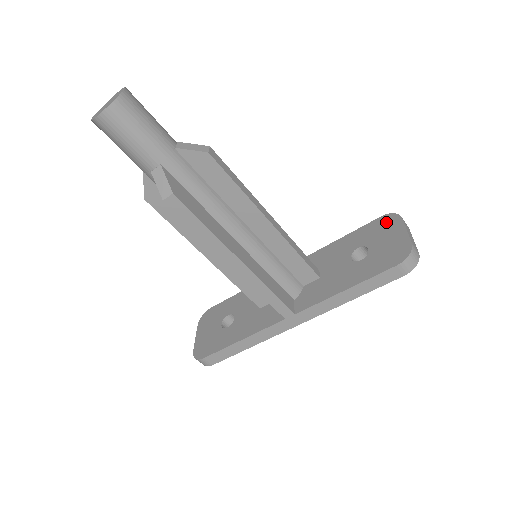
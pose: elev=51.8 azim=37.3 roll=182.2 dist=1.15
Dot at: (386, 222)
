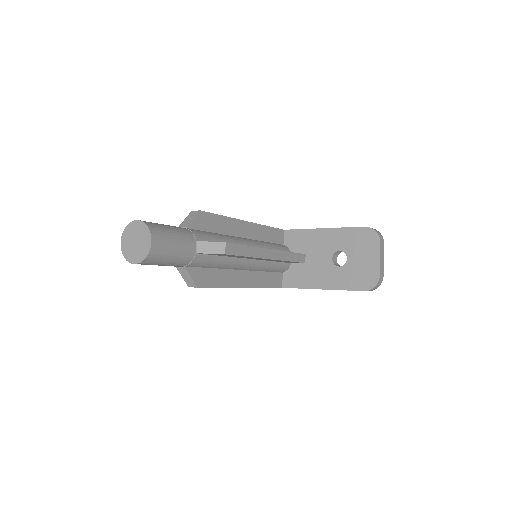
Dot at: (367, 238)
